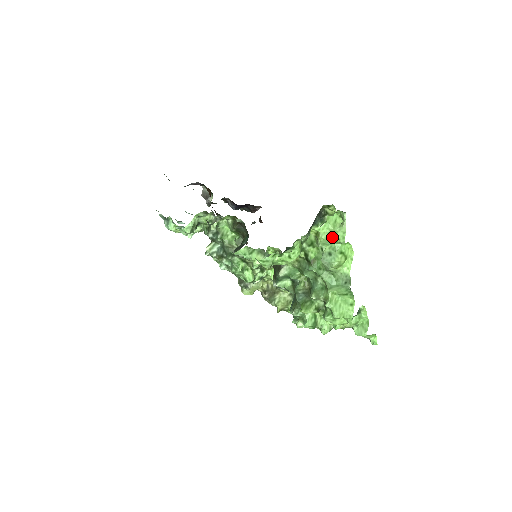
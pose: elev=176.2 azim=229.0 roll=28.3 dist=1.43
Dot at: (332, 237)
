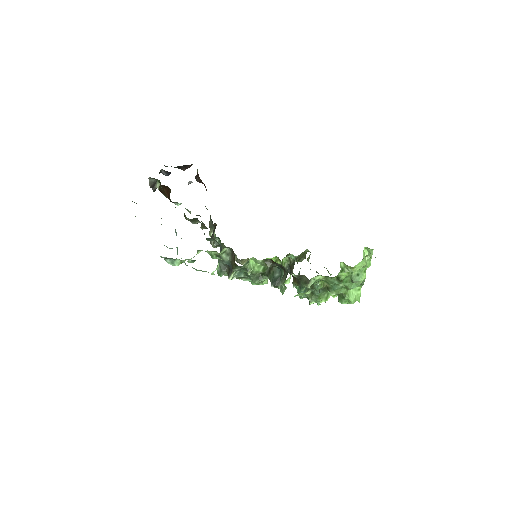
Dot at: (363, 267)
